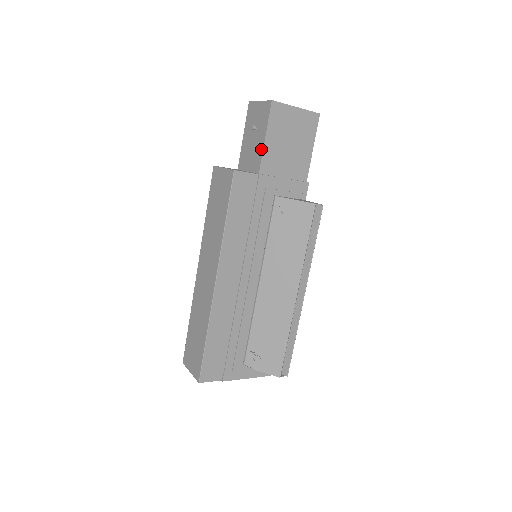
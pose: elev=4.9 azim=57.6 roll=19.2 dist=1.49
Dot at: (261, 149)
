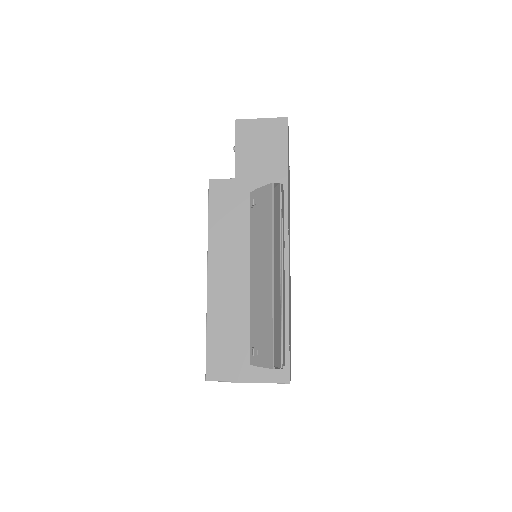
Dot at: (235, 160)
